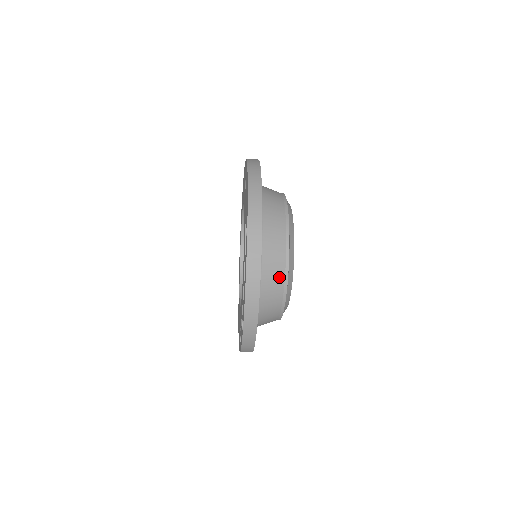
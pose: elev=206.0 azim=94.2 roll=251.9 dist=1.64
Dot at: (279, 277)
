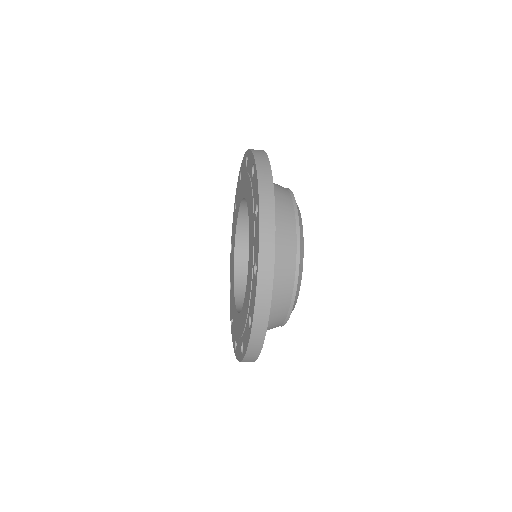
Dot at: (284, 305)
